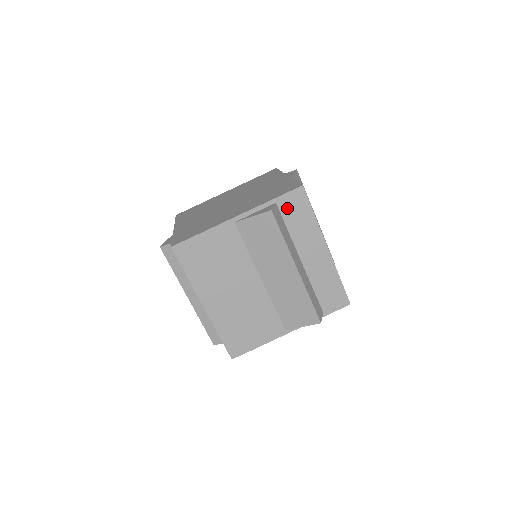
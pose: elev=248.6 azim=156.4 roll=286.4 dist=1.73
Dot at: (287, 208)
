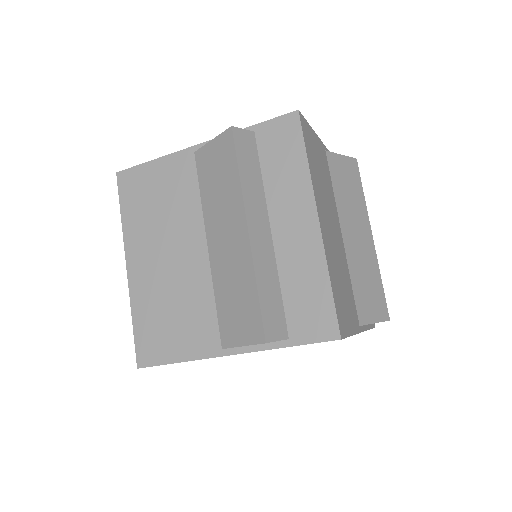
Dot at: (268, 142)
